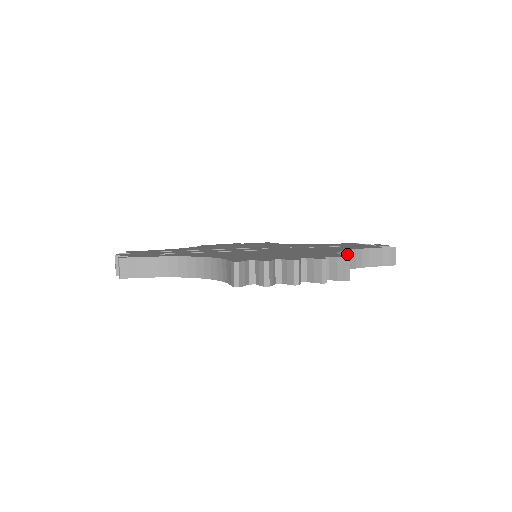
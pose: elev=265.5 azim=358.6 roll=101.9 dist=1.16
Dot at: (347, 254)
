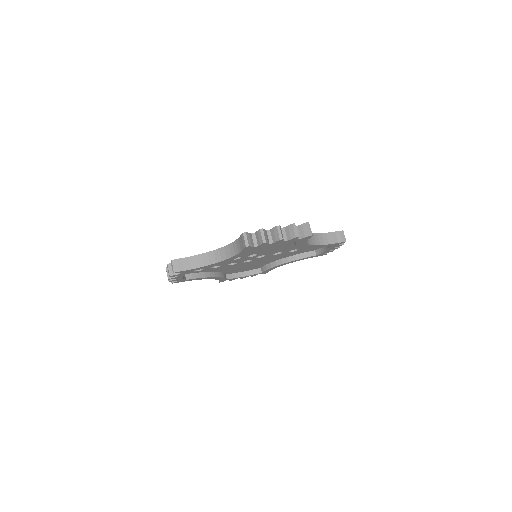
Dot at: (312, 236)
